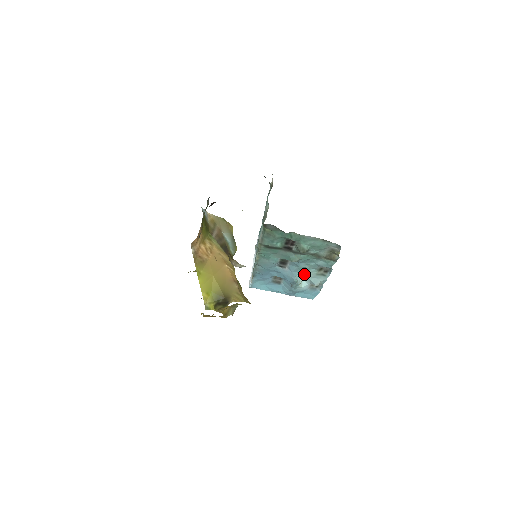
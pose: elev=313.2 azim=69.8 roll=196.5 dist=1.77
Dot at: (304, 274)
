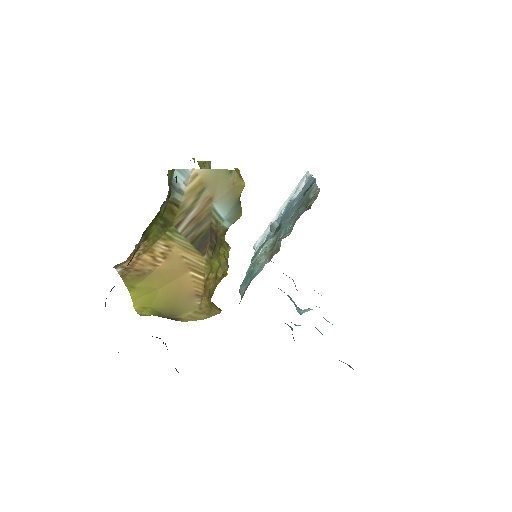
Dot at: occluded
